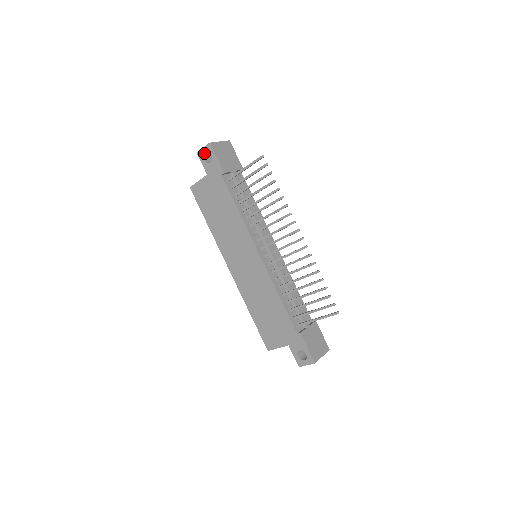
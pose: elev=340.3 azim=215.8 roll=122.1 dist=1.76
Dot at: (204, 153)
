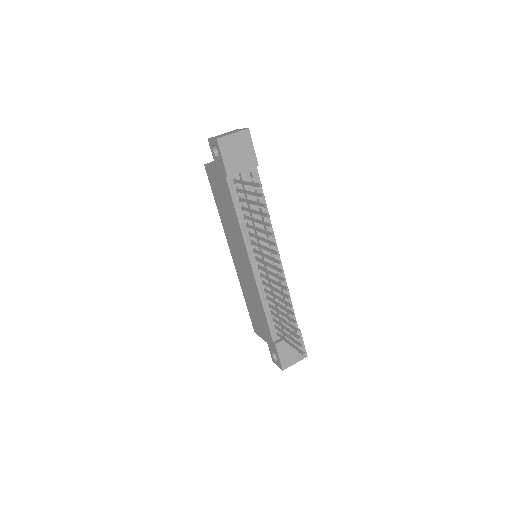
Dot at: (213, 144)
